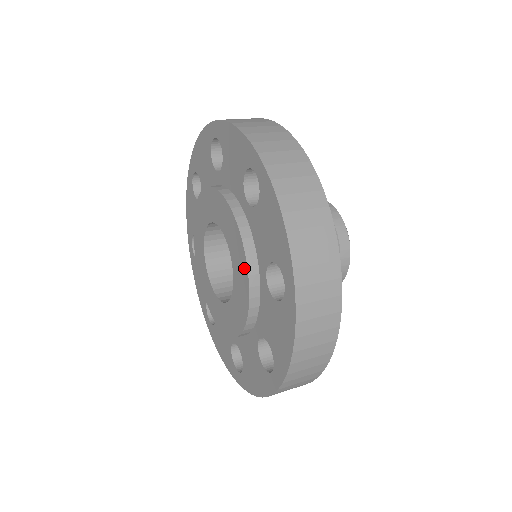
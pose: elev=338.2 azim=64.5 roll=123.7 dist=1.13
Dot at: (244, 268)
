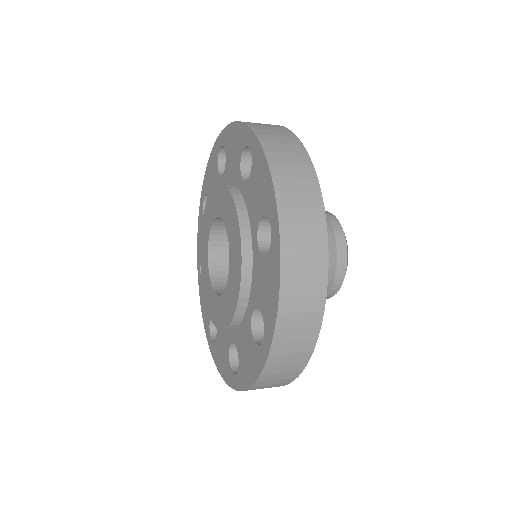
Dot at: (238, 236)
